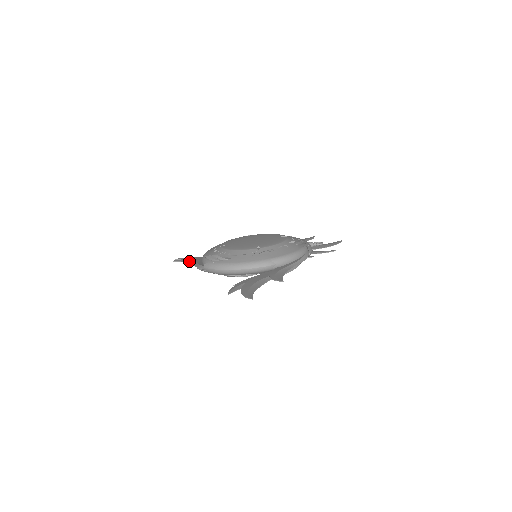
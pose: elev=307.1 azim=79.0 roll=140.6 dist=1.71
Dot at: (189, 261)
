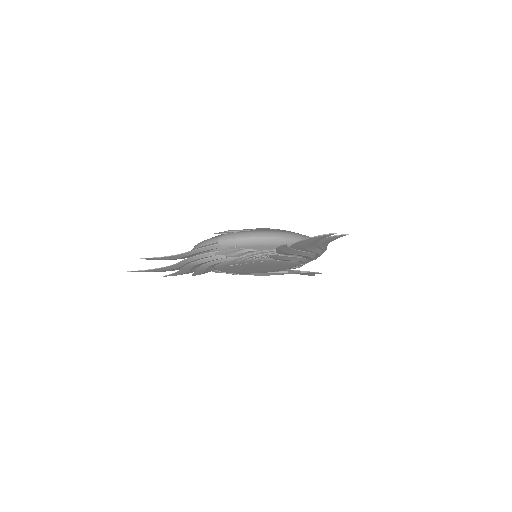
Dot at: (170, 256)
